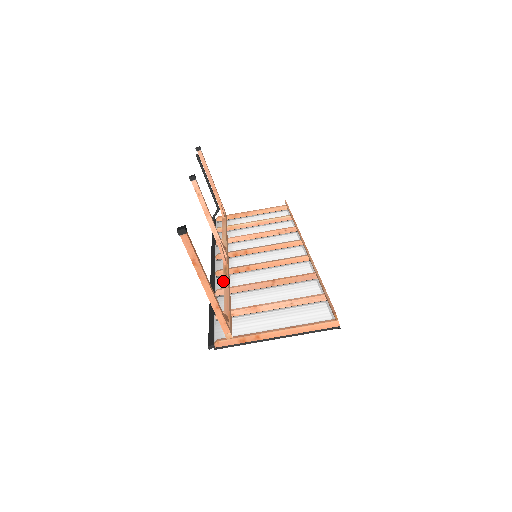
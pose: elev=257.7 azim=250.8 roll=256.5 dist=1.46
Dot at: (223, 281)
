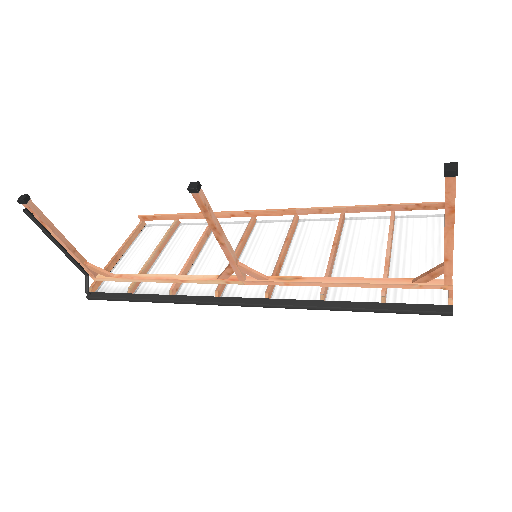
Dot at: (315, 282)
